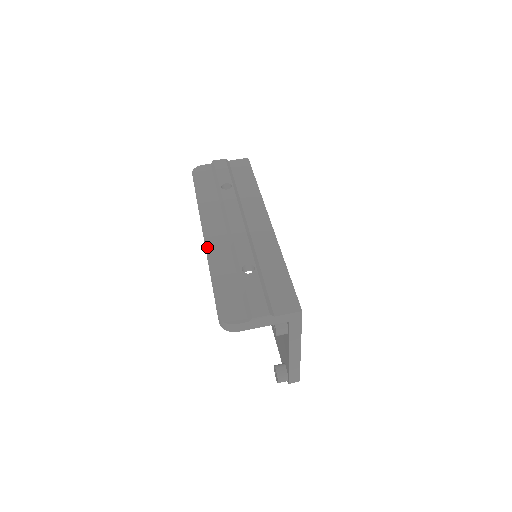
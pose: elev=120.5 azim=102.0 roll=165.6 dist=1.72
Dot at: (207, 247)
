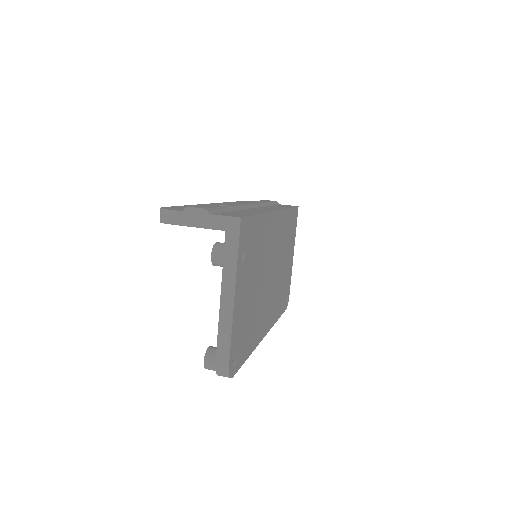
Dot at: (204, 204)
